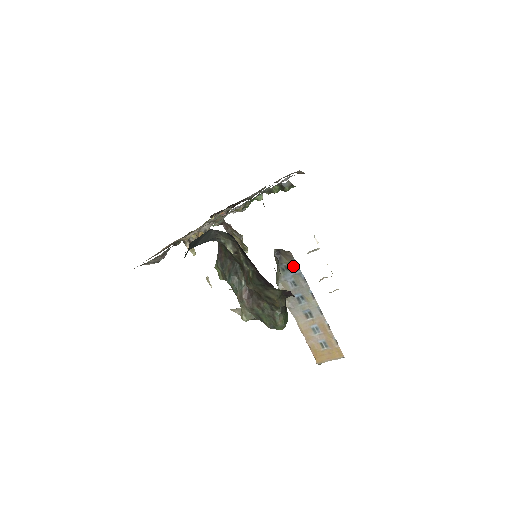
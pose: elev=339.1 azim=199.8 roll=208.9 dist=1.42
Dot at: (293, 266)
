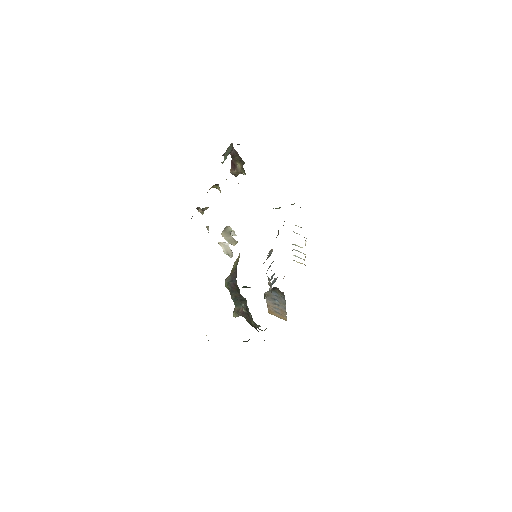
Dot at: (281, 294)
